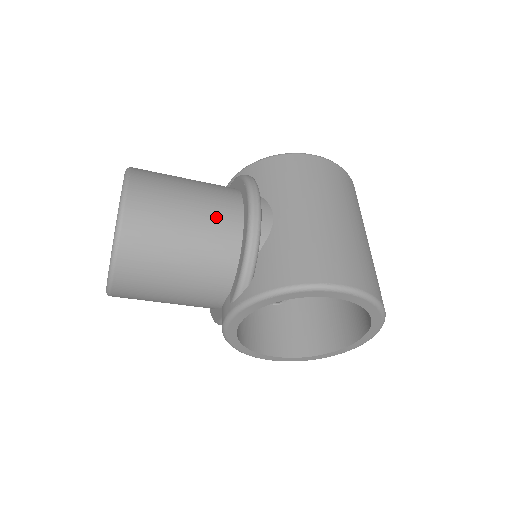
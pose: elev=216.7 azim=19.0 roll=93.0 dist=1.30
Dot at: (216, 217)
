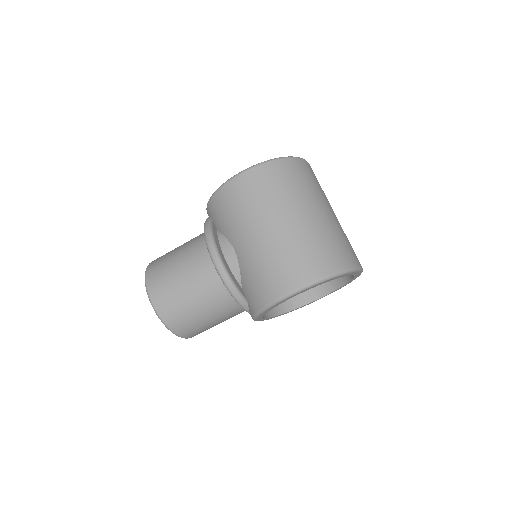
Dot at: (203, 280)
